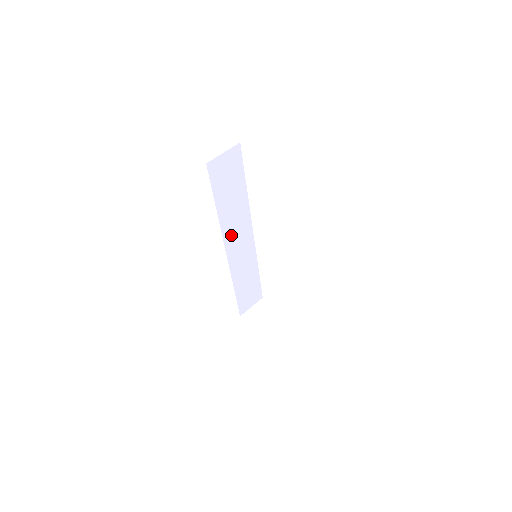
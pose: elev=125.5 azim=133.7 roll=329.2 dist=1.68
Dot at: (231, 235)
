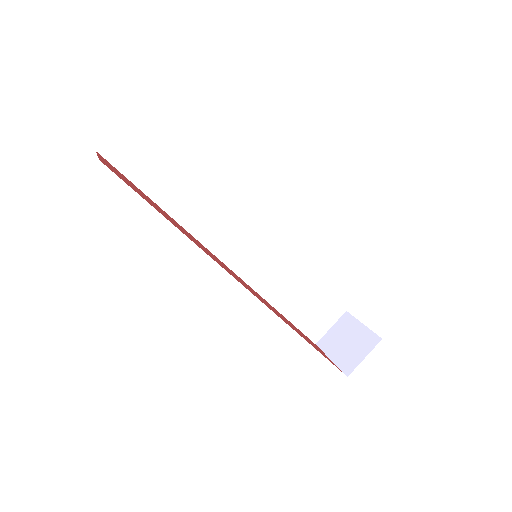
Dot at: (216, 236)
